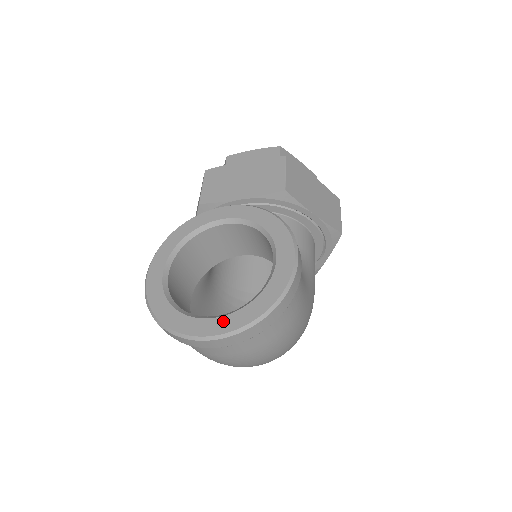
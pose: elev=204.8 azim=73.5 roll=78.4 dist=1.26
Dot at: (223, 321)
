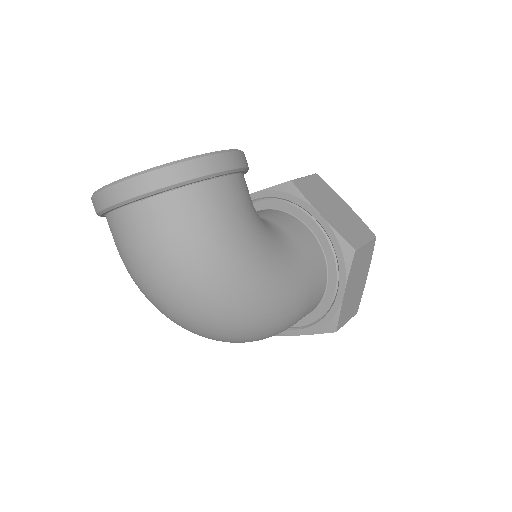
Dot at: occluded
